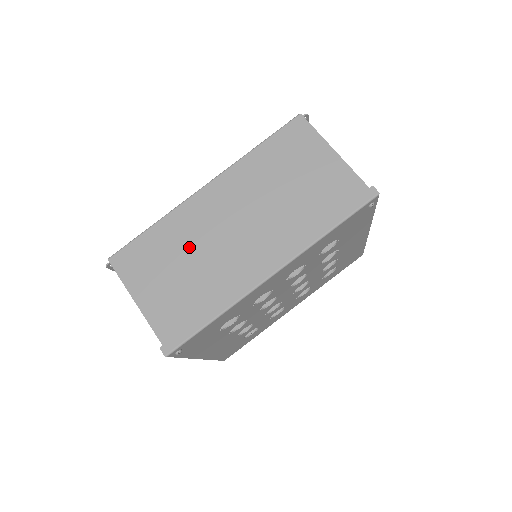
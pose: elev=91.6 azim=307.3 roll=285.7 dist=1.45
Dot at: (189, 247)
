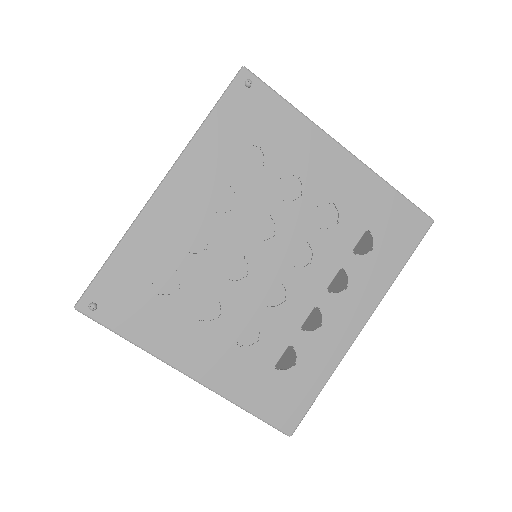
Dot at: occluded
